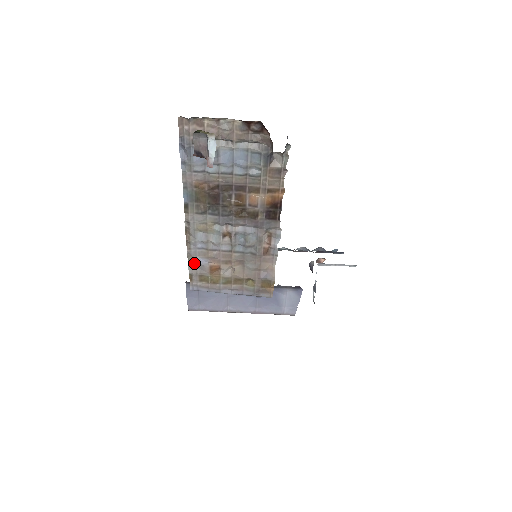
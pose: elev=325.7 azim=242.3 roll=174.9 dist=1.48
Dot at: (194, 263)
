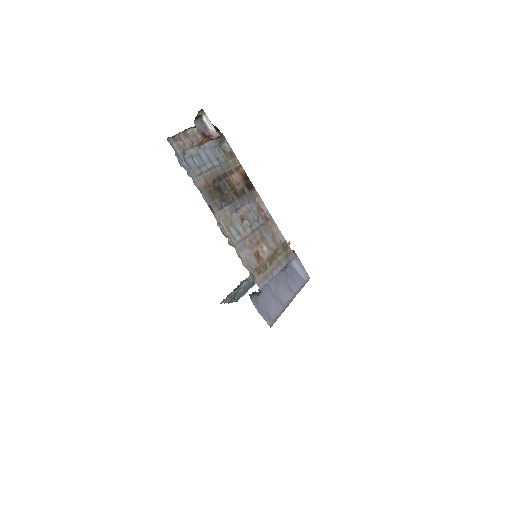
Dot at: (245, 260)
